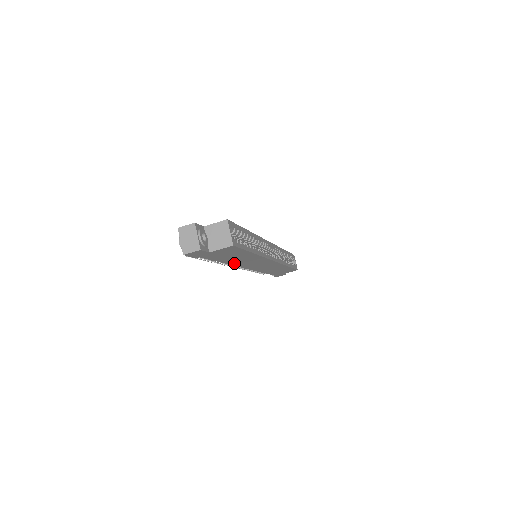
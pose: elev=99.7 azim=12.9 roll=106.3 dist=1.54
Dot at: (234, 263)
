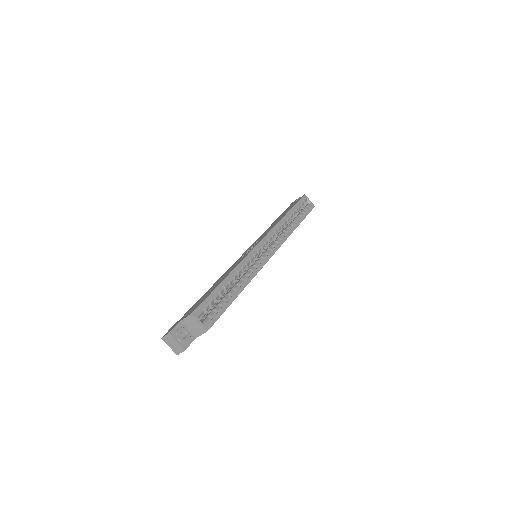
Dot at: occluded
